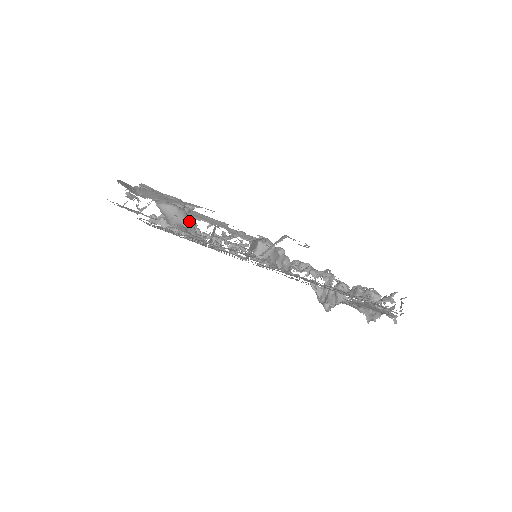
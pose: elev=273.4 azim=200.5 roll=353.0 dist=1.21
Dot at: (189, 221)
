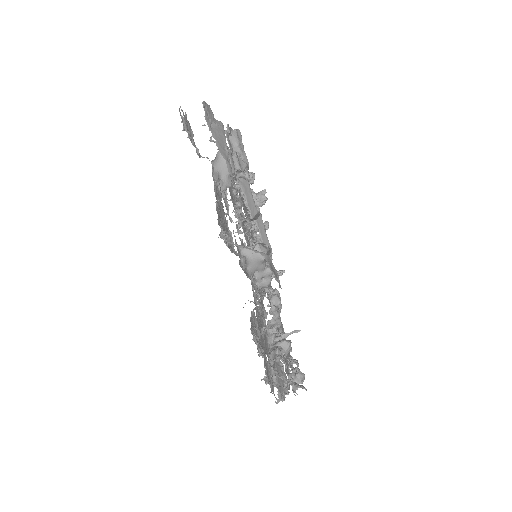
Dot at: (229, 179)
